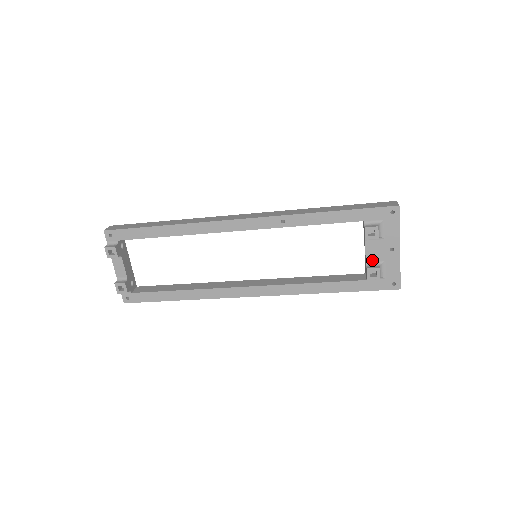
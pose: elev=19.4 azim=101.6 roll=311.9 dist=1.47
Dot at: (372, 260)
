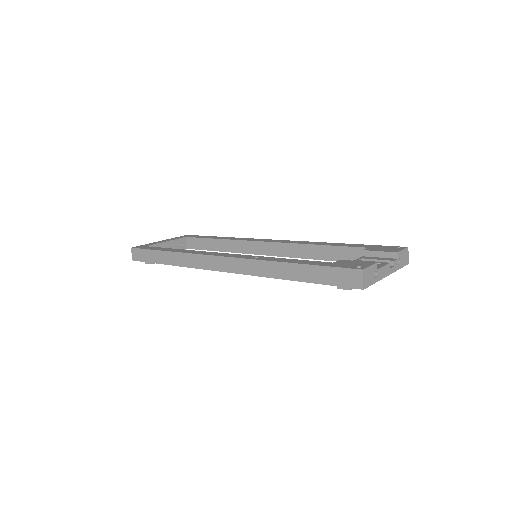
Dot at: occluded
